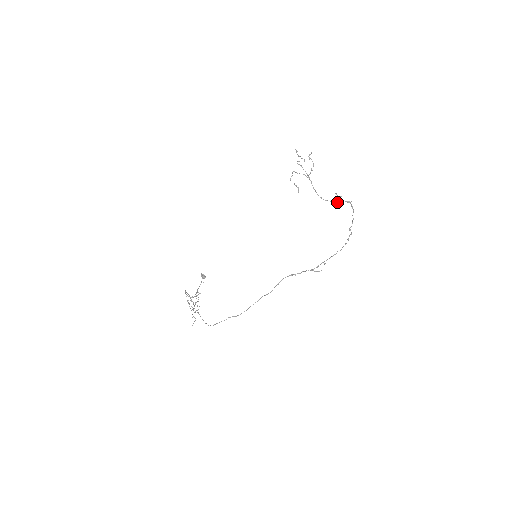
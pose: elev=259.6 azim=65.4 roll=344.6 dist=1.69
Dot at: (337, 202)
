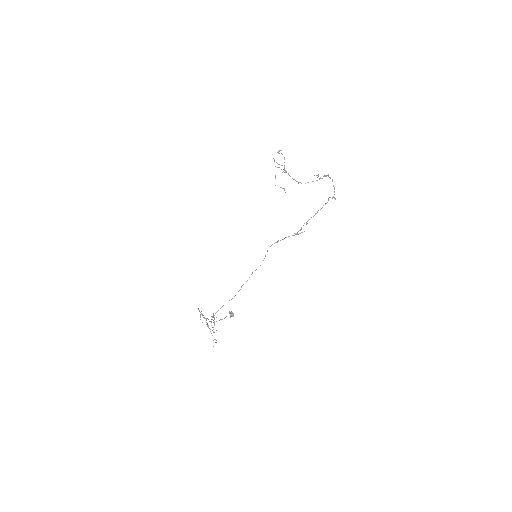
Dot at: (316, 180)
